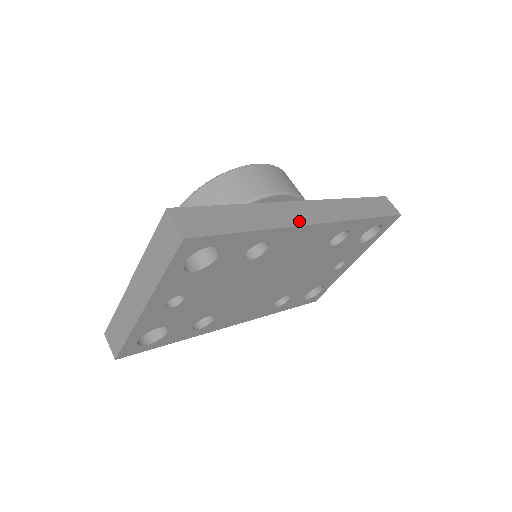
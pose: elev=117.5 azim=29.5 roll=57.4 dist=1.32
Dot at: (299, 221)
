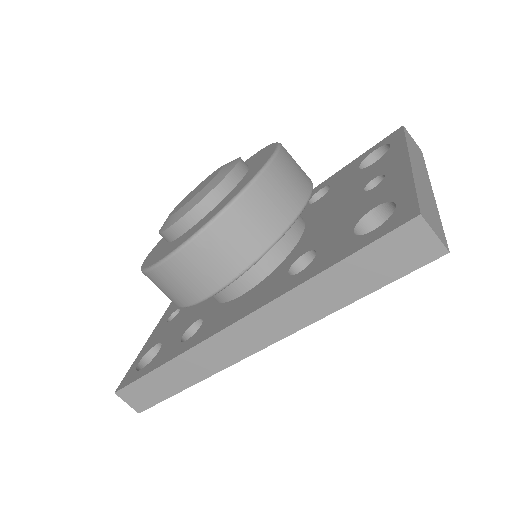
Dot at: (232, 358)
